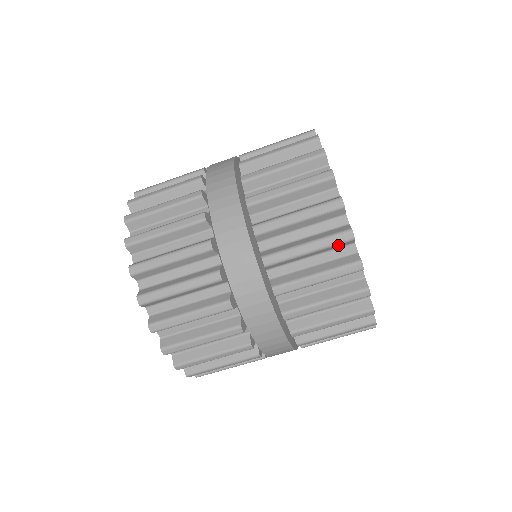
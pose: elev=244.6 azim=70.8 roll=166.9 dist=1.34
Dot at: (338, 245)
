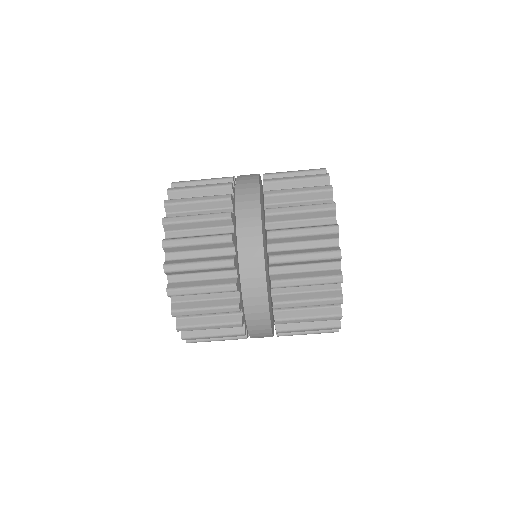
Dot at: (320, 193)
